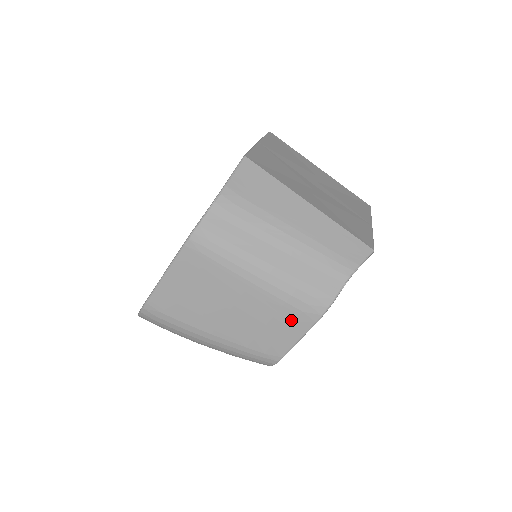
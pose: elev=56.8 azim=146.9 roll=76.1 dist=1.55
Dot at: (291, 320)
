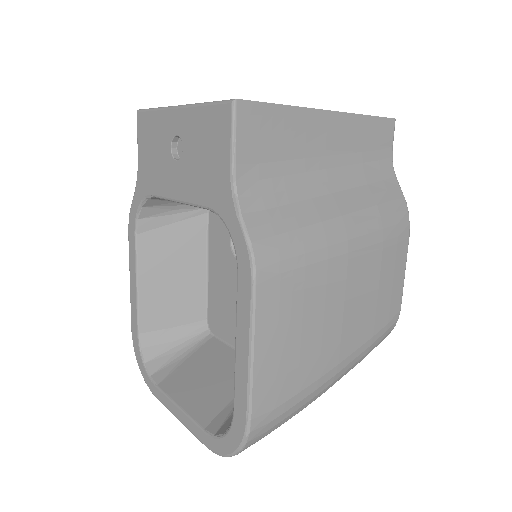
Dot at: (393, 258)
